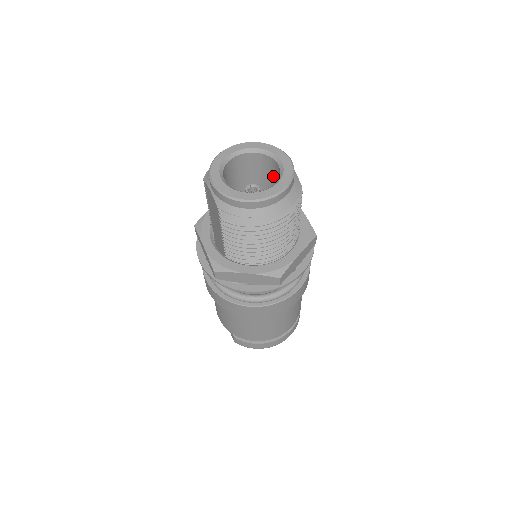
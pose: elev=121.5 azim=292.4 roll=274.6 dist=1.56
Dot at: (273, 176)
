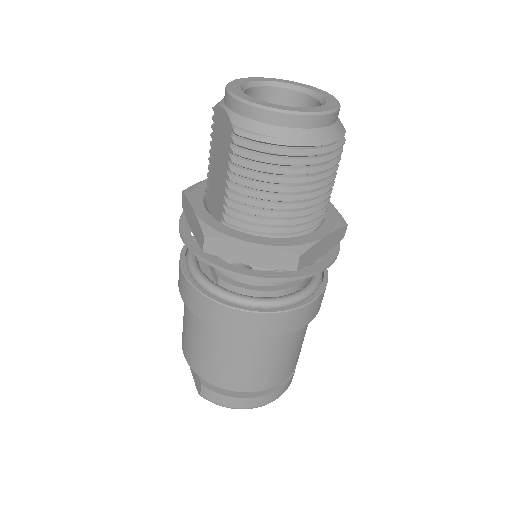
Dot at: occluded
